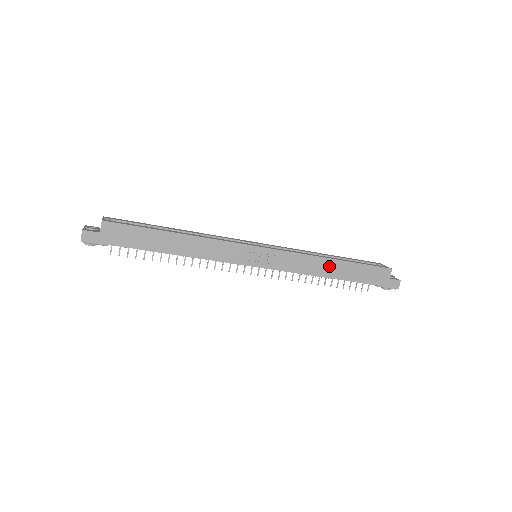
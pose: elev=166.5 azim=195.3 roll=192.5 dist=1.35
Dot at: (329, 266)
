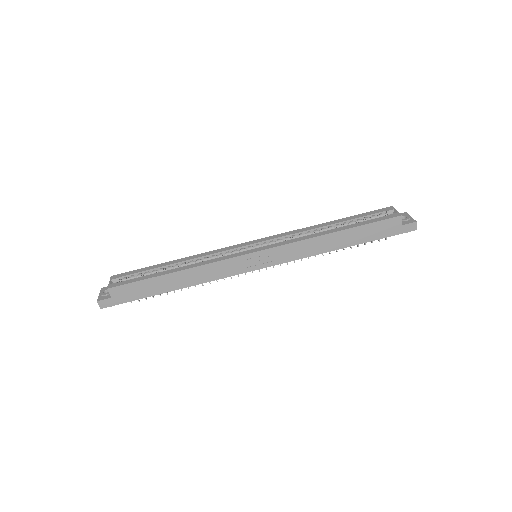
Dot at: (330, 240)
